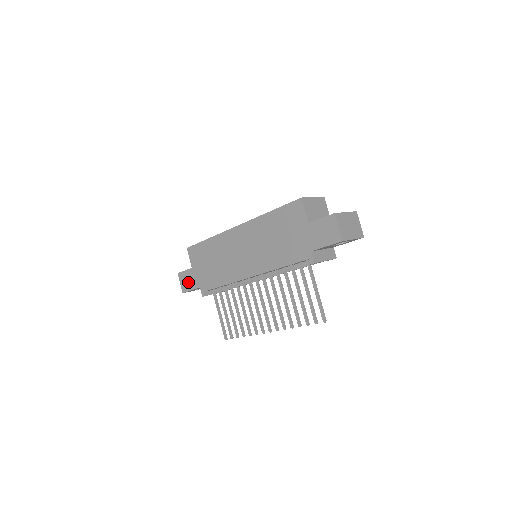
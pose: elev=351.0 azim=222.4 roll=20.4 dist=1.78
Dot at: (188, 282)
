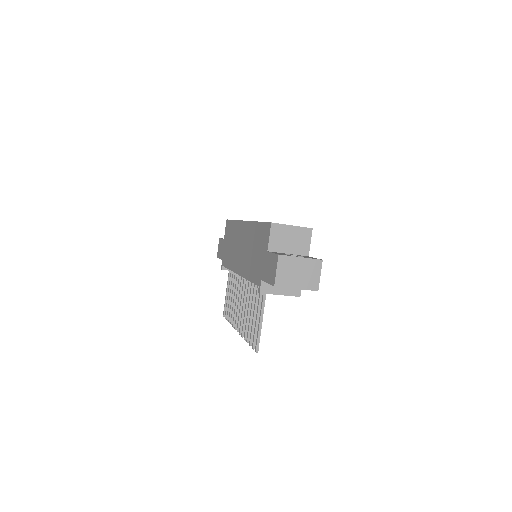
Dot at: (220, 250)
